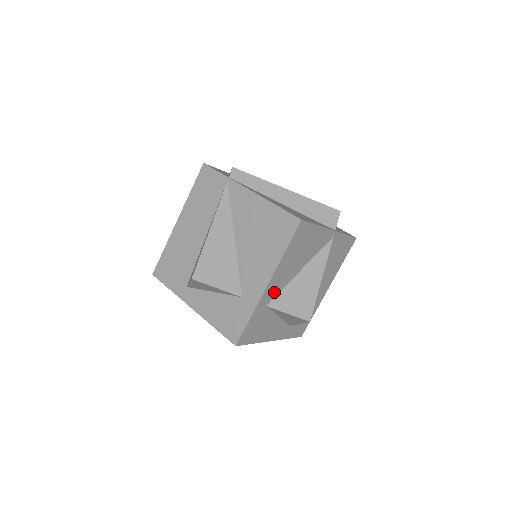
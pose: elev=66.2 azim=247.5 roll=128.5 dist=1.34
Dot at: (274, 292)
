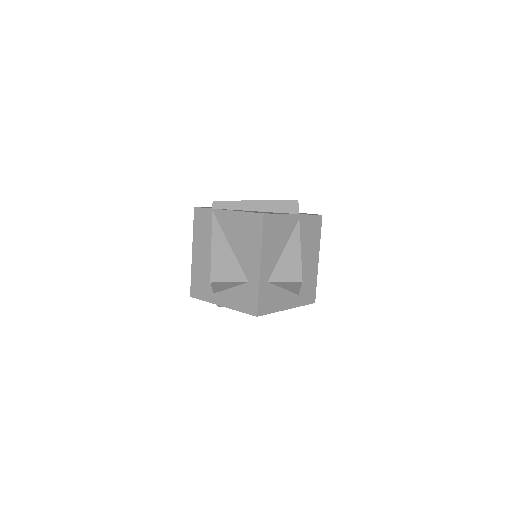
Dot at: (269, 270)
